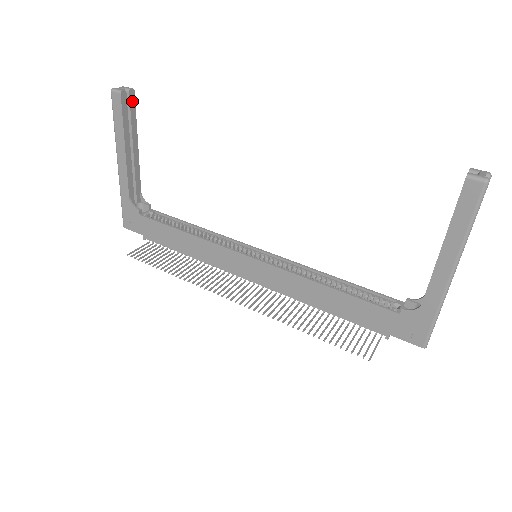
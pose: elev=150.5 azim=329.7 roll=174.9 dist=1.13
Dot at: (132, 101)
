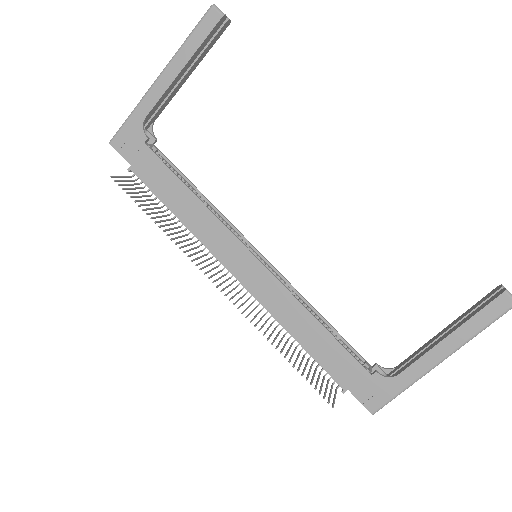
Dot at: (221, 31)
